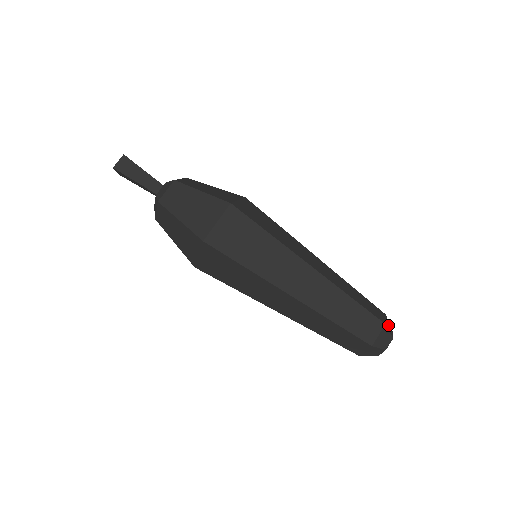
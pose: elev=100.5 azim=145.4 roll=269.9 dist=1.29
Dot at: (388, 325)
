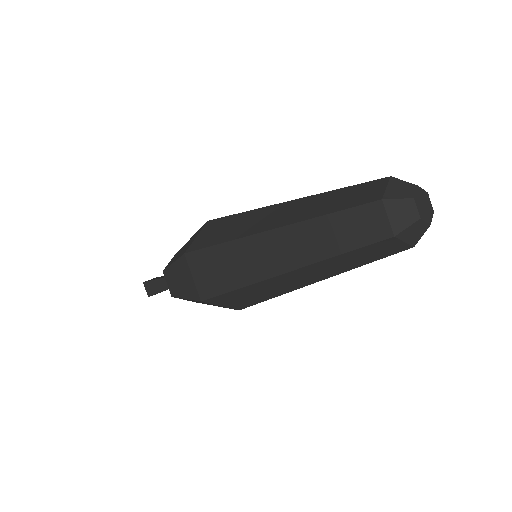
Dot at: (396, 189)
